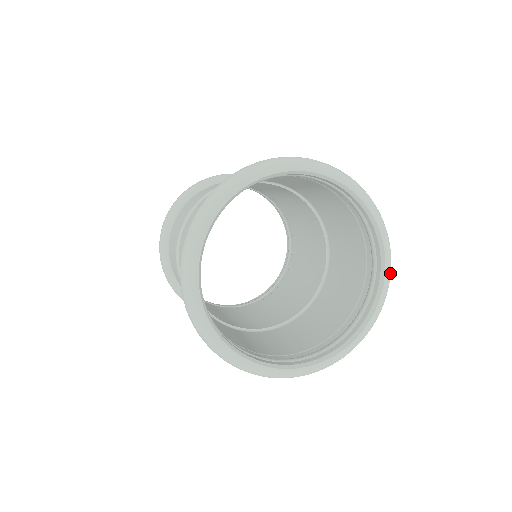
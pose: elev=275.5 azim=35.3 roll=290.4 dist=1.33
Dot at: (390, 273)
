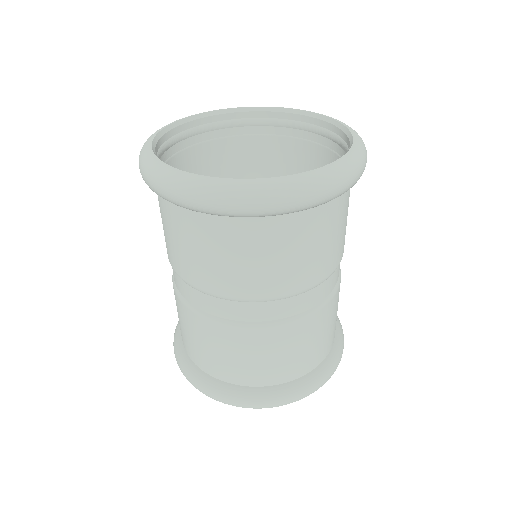
Dot at: (360, 138)
